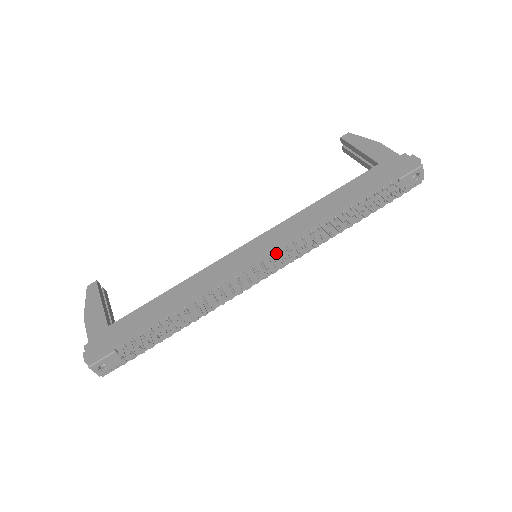
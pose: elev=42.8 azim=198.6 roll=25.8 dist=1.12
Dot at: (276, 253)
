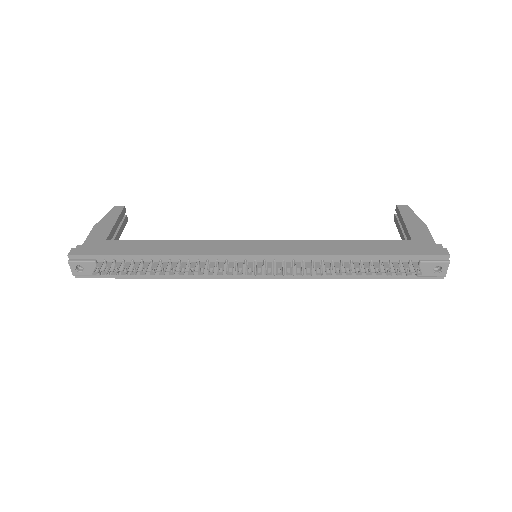
Dot at: (272, 261)
